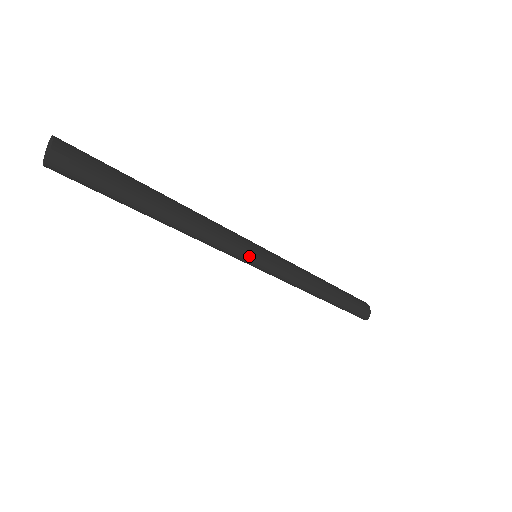
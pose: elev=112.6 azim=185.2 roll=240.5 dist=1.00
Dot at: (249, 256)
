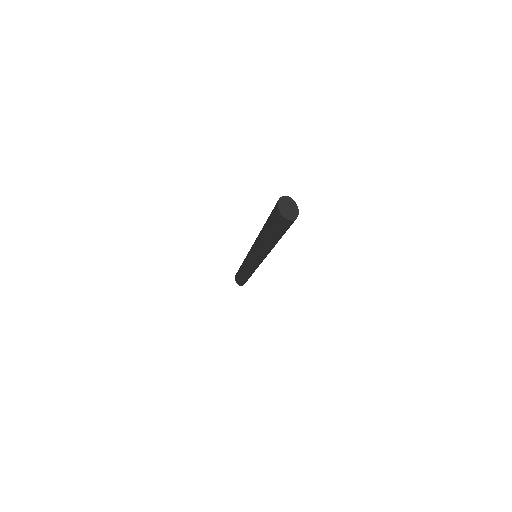
Dot at: occluded
